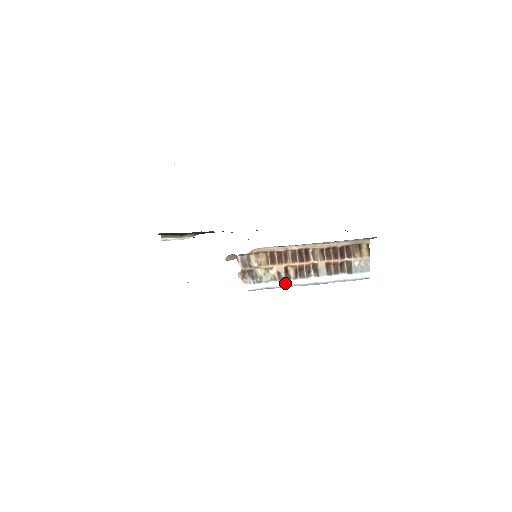
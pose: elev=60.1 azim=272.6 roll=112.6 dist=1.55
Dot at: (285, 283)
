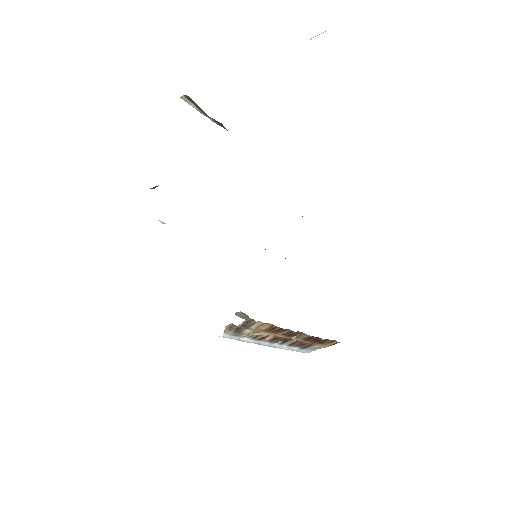
Dot at: (253, 341)
